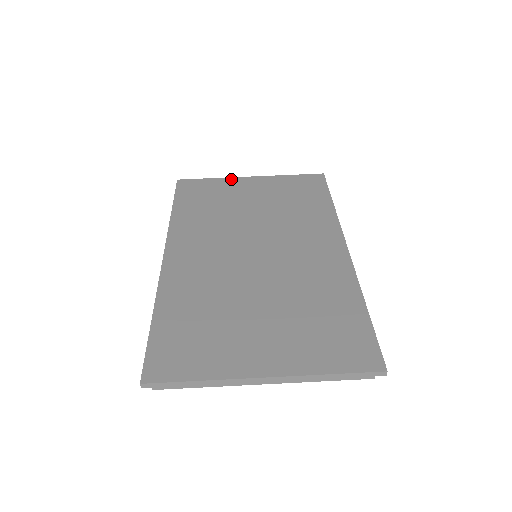
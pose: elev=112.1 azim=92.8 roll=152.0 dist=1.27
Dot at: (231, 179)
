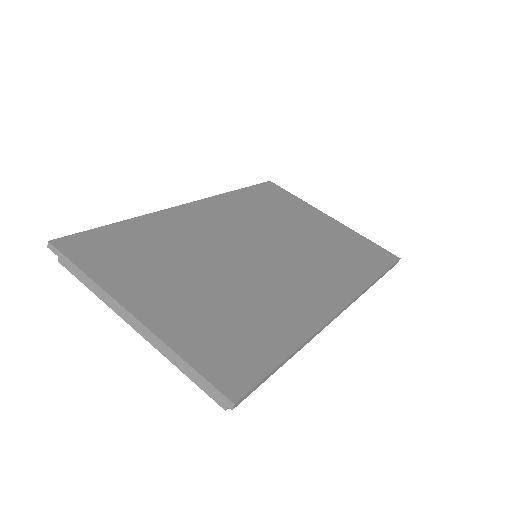
Dot at: (312, 207)
